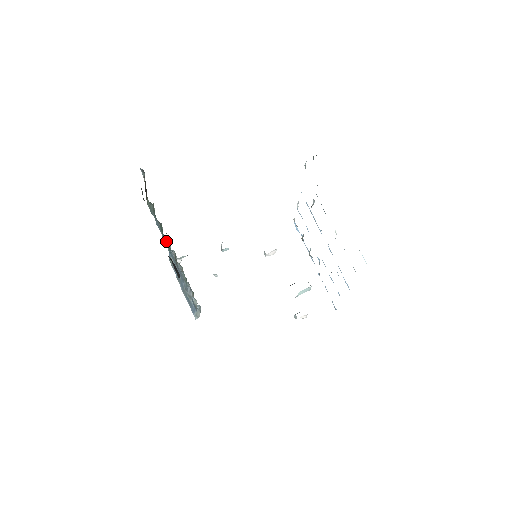
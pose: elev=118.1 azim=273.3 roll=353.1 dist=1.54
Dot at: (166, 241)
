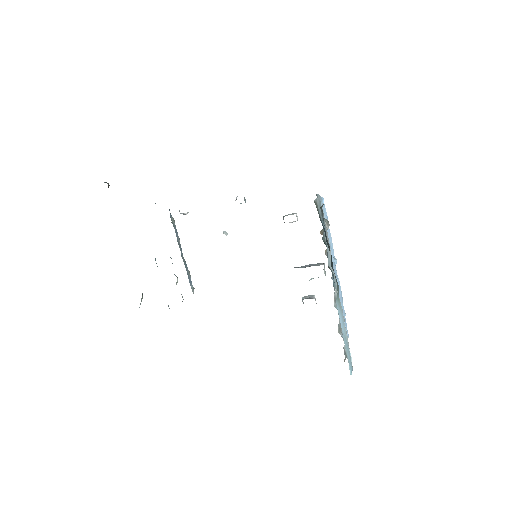
Dot at: occluded
